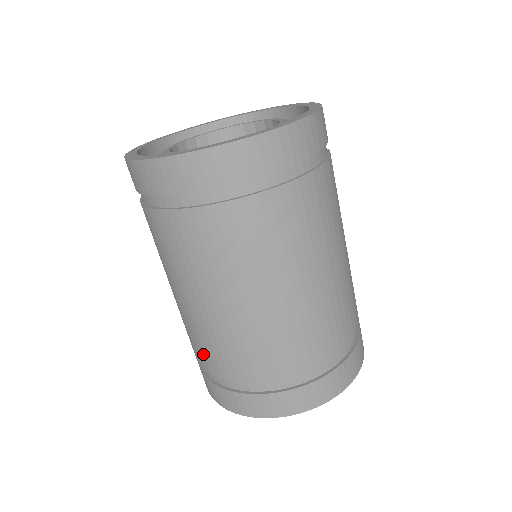
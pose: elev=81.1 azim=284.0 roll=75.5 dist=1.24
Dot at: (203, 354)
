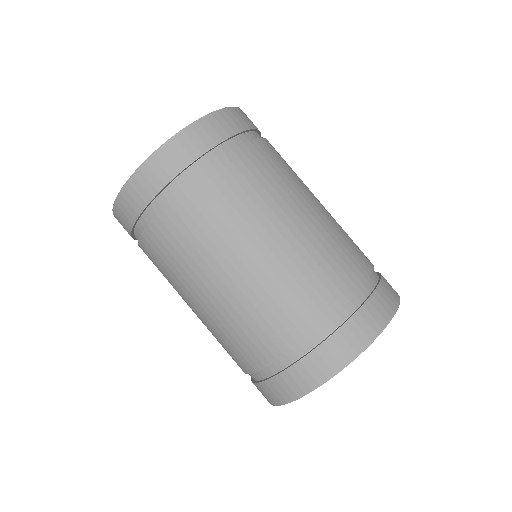
Dot at: occluded
